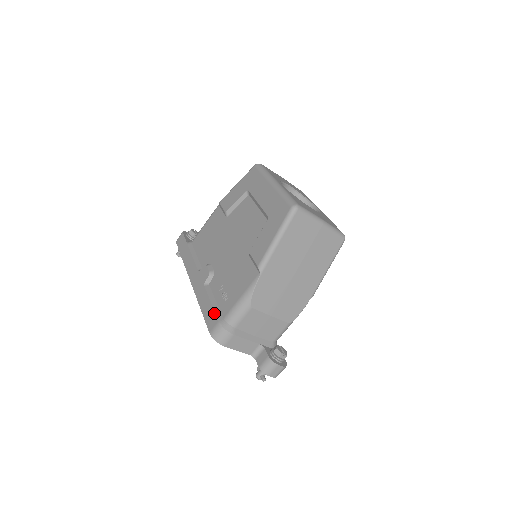
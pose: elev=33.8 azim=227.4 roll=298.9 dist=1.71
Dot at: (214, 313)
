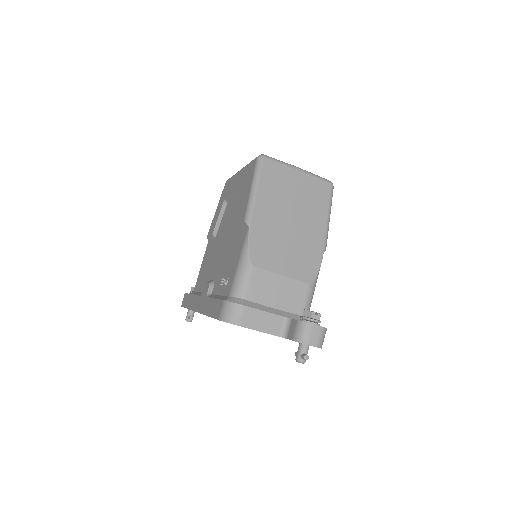
Dot at: (218, 300)
